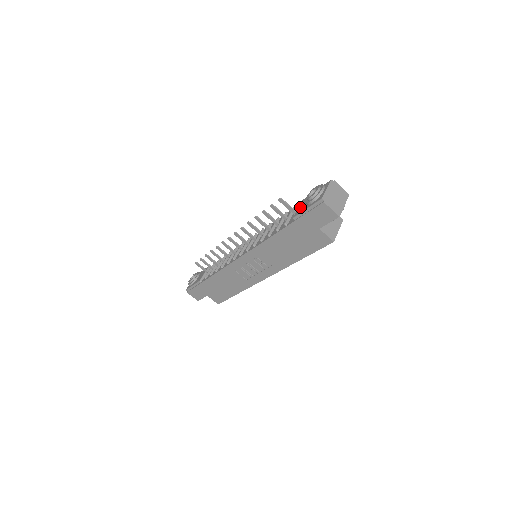
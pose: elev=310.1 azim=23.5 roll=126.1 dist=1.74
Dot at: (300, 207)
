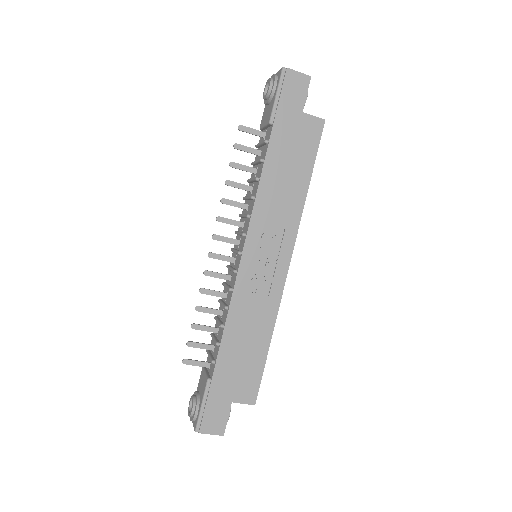
Dot at: (265, 119)
